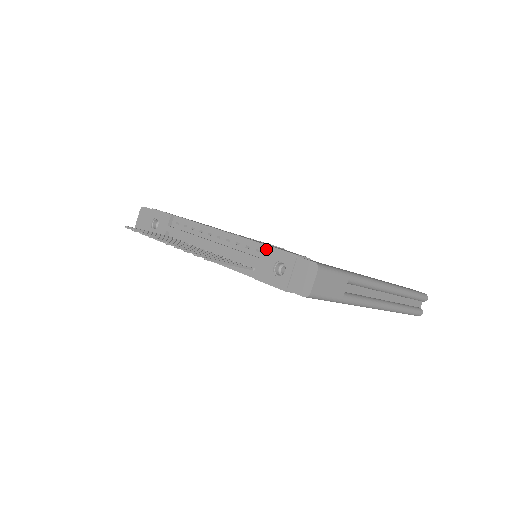
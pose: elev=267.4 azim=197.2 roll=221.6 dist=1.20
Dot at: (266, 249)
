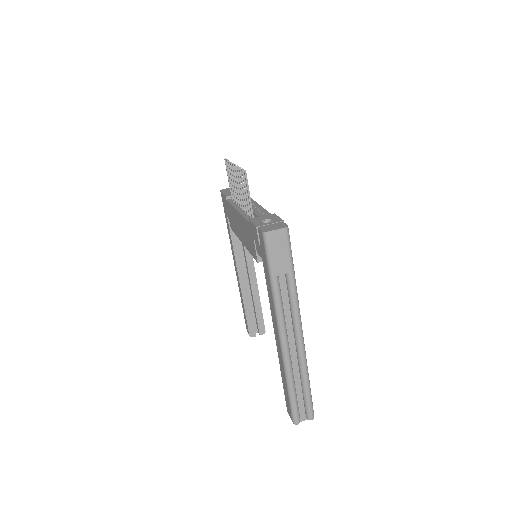
Dot at: (272, 214)
